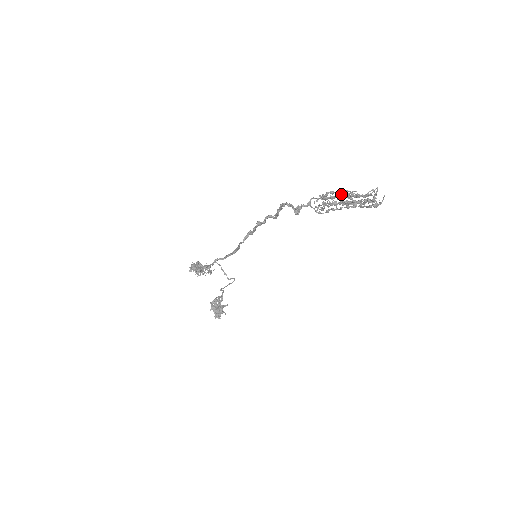
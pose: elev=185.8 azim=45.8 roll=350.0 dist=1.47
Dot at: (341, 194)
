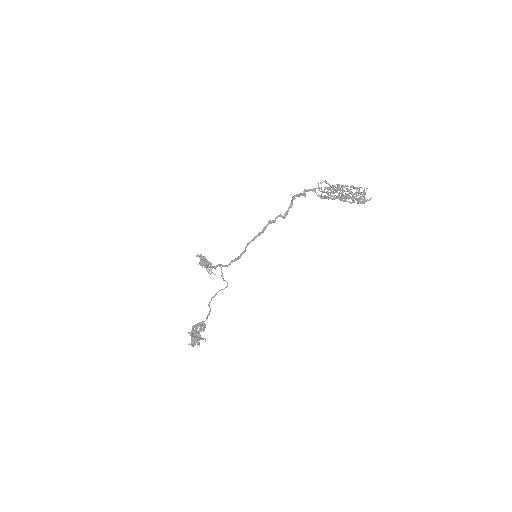
Dot at: (340, 185)
